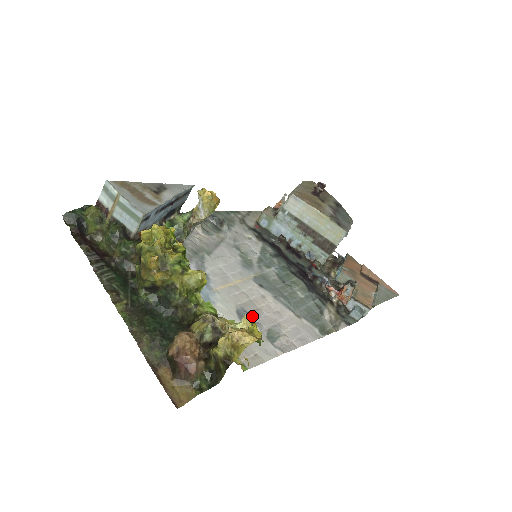
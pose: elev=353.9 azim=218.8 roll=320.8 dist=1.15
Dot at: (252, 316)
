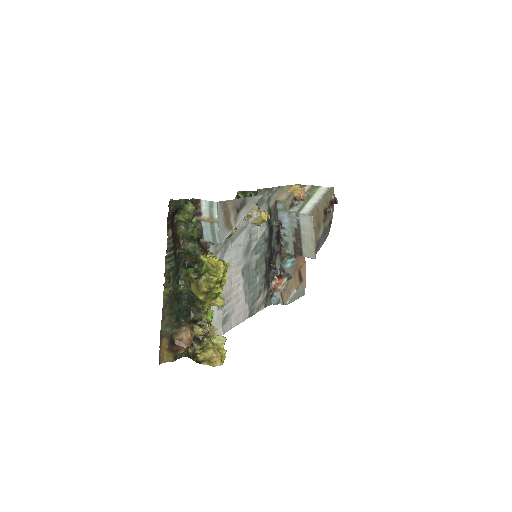
Dot at: (225, 305)
